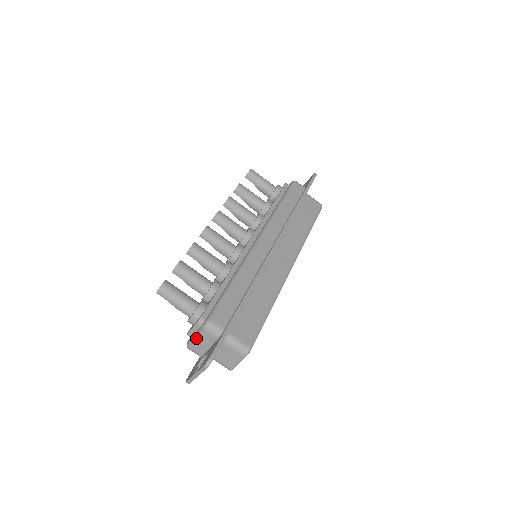
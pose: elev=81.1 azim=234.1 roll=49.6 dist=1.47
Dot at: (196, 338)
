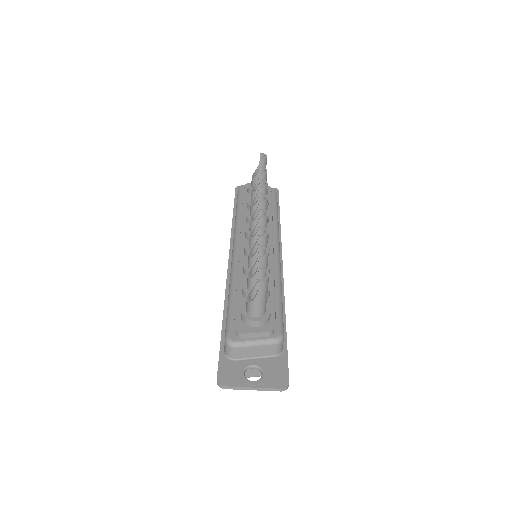
Dot at: (257, 345)
